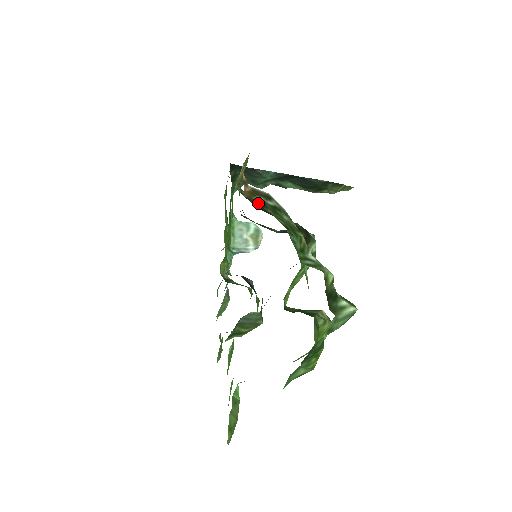
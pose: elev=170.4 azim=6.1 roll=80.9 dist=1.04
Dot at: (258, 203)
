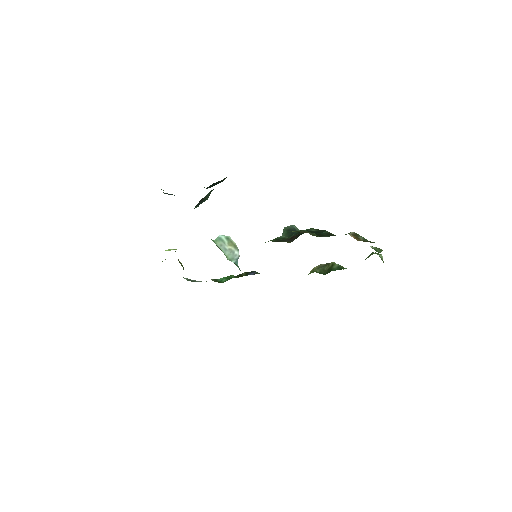
Dot at: (371, 242)
